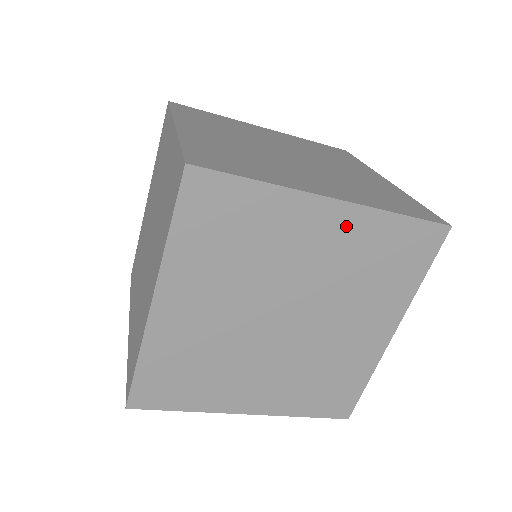
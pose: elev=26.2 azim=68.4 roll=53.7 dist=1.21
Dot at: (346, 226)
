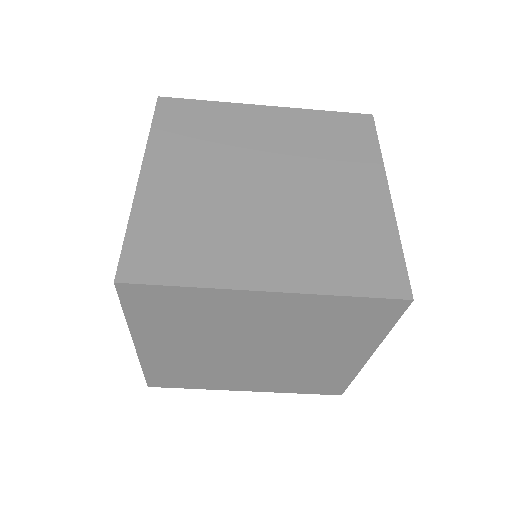
Dot at: (289, 305)
